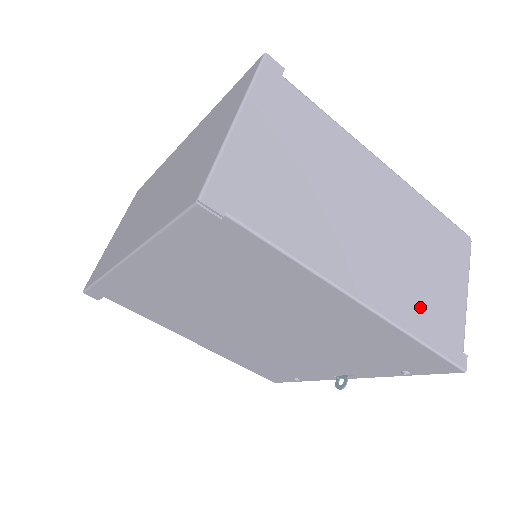
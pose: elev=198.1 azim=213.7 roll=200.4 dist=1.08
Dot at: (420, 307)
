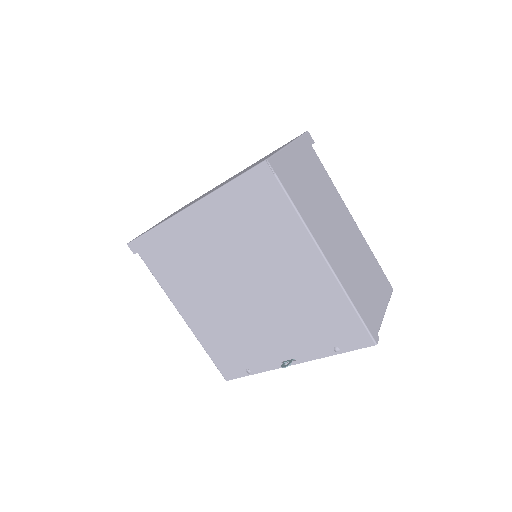
Dot at: (357, 293)
